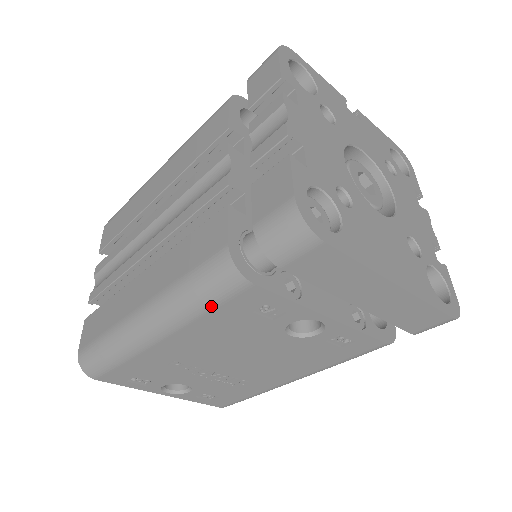
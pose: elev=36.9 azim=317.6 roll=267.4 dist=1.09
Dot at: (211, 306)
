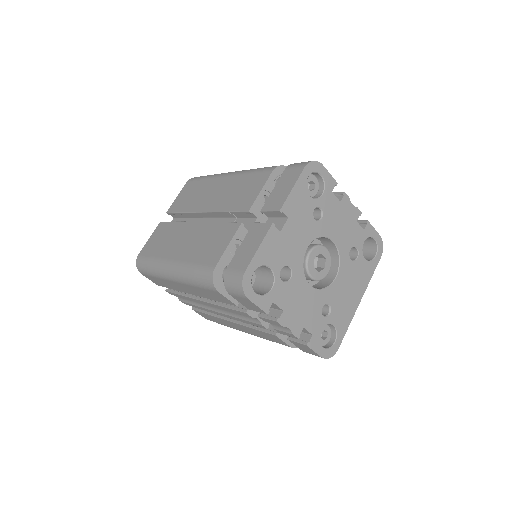
Dot at: occluded
